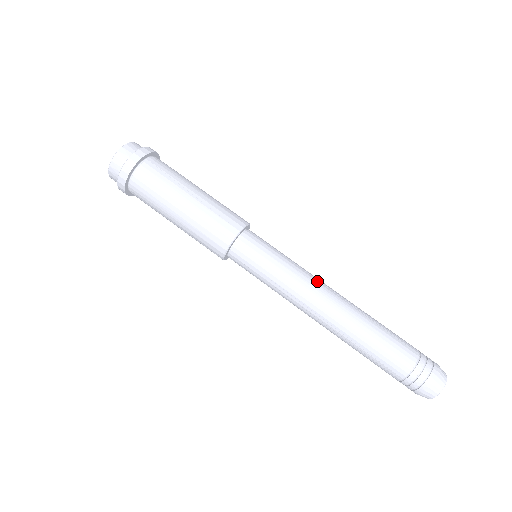
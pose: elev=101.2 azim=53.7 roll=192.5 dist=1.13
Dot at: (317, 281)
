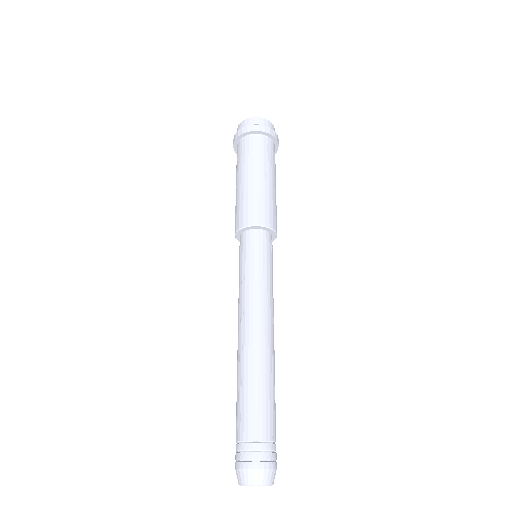
Dot at: (271, 310)
